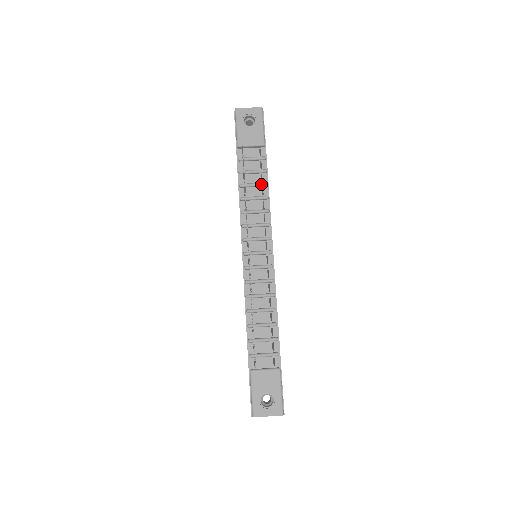
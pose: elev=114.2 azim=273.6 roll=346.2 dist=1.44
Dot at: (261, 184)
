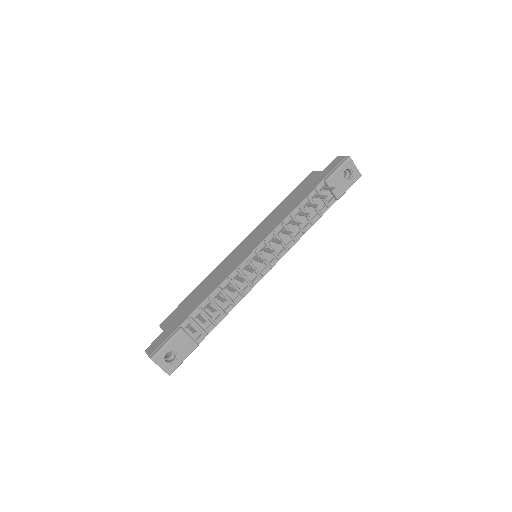
Dot at: (311, 220)
